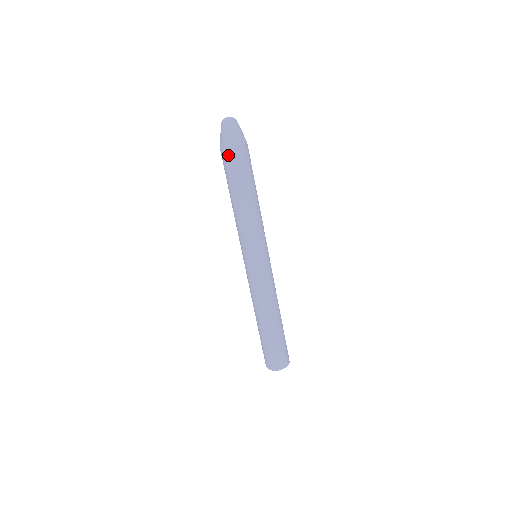
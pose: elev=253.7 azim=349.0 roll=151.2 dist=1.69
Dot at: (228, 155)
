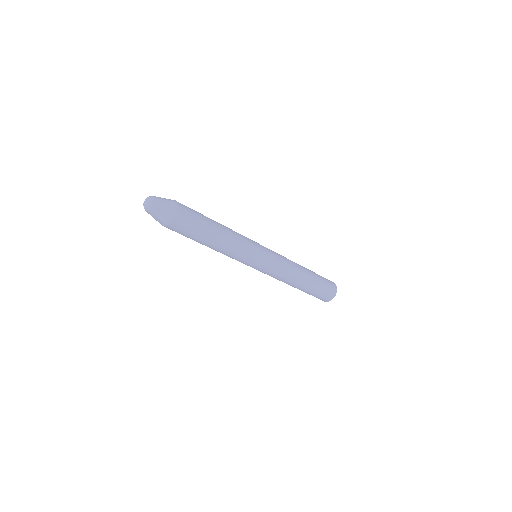
Dot at: occluded
